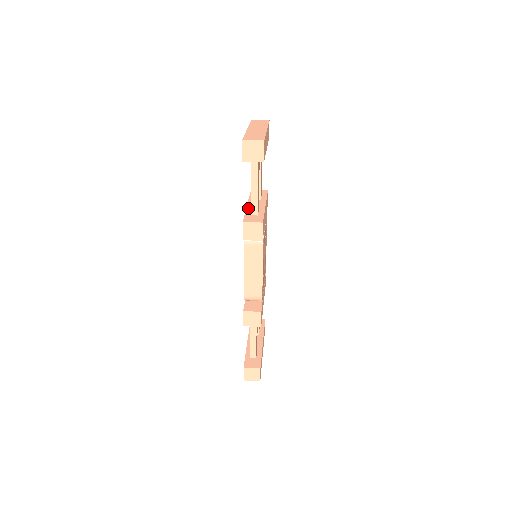
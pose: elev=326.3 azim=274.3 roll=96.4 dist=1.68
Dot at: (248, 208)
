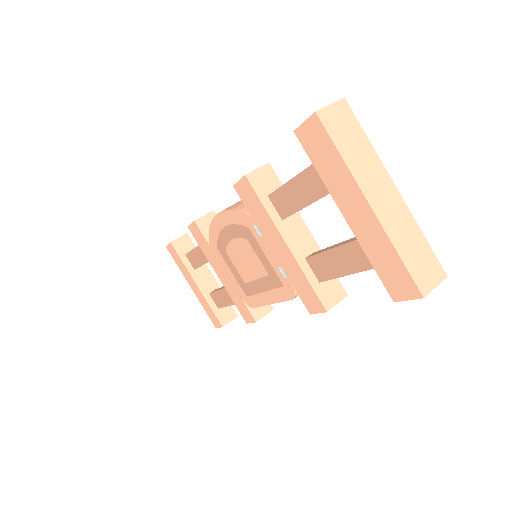
Dot at: (299, 260)
